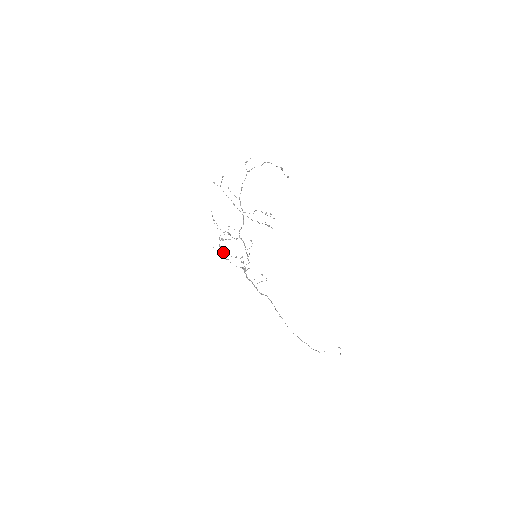
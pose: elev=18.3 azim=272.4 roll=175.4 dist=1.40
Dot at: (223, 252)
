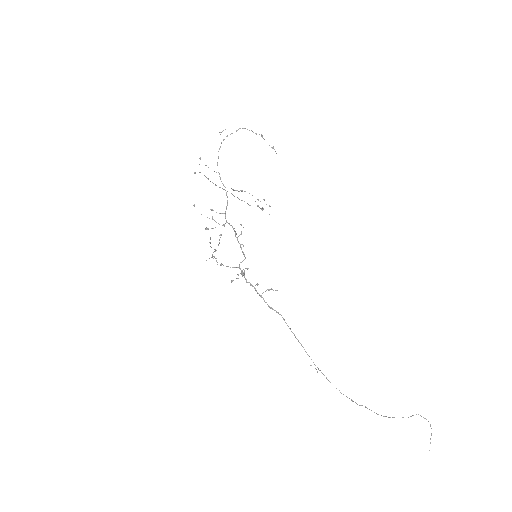
Dot at: (215, 258)
